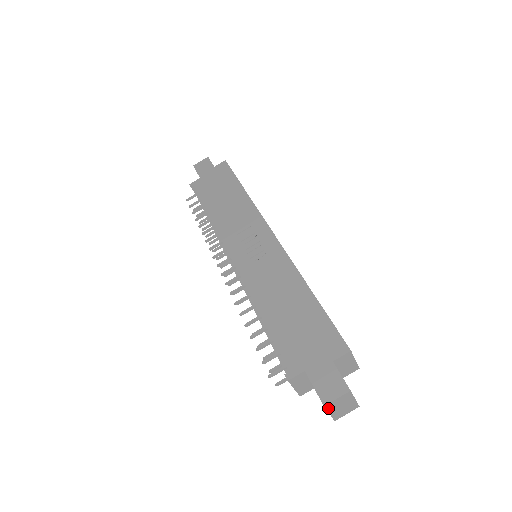
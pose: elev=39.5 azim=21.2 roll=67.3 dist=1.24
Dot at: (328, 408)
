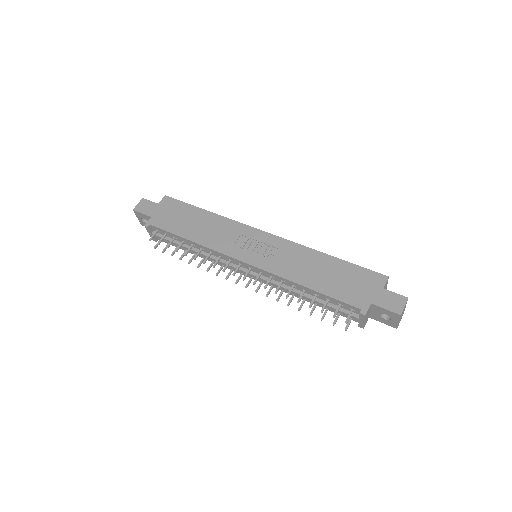
Dot at: (400, 317)
